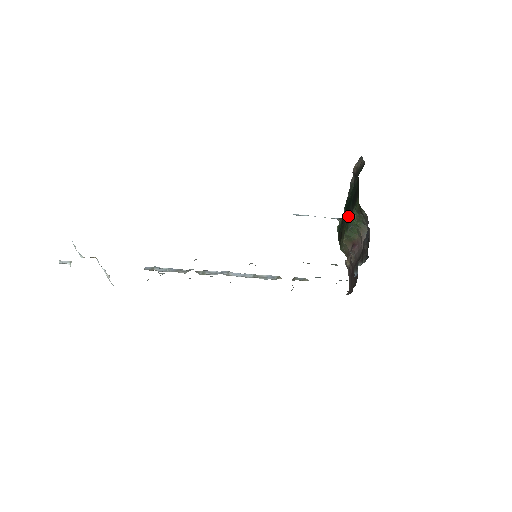
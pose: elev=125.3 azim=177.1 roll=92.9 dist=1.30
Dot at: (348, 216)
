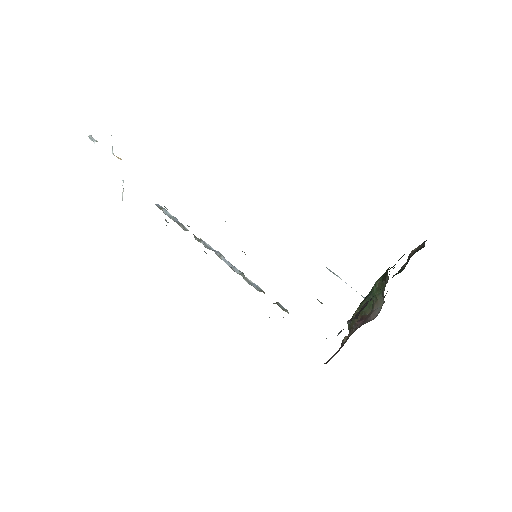
Dot at: occluded
